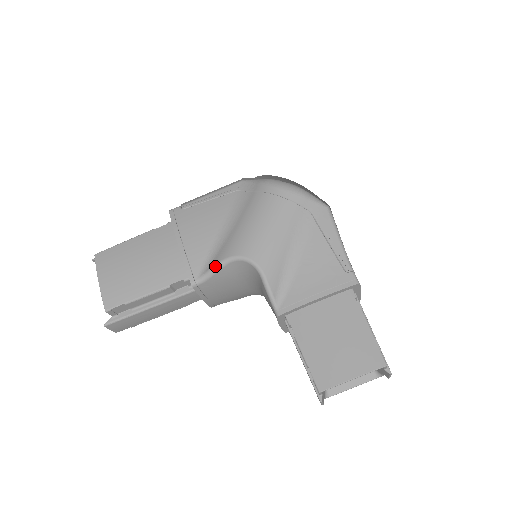
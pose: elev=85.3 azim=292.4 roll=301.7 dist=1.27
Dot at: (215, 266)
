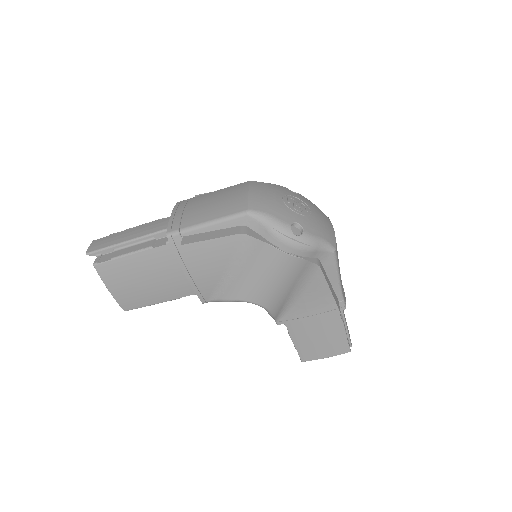
Dot at: (226, 301)
